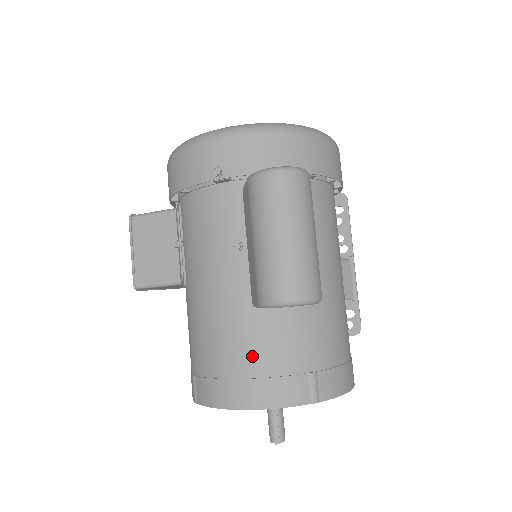
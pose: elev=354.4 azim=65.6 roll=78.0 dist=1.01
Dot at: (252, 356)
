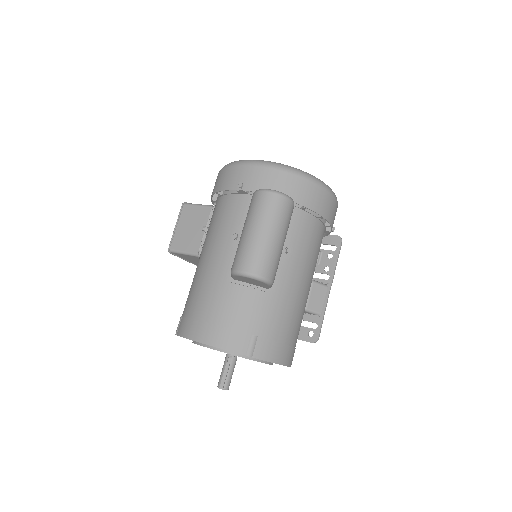
Dot at: (219, 309)
